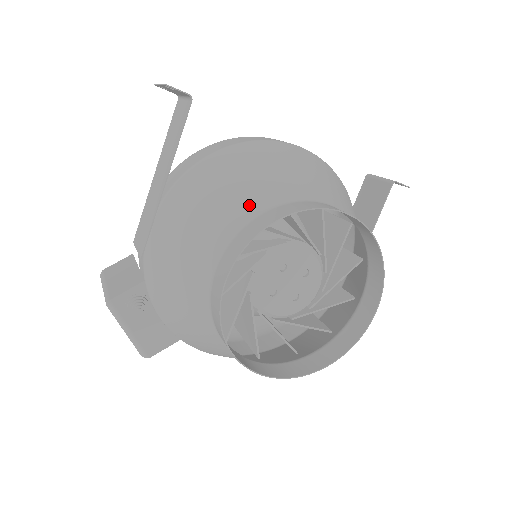
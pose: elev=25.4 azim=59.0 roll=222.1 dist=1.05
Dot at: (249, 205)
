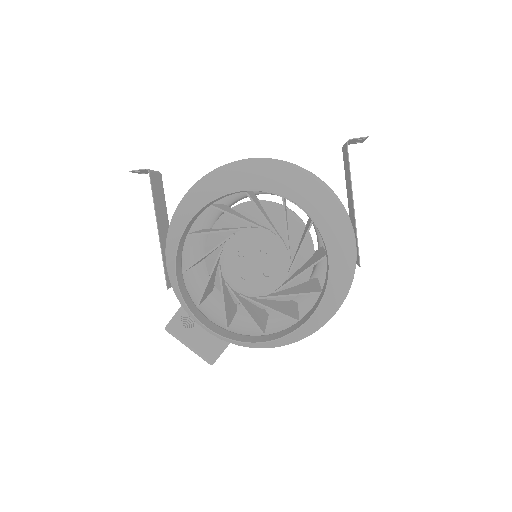
Dot at: occluded
